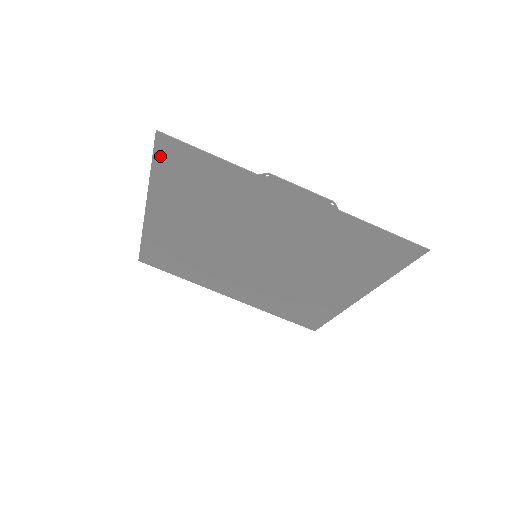
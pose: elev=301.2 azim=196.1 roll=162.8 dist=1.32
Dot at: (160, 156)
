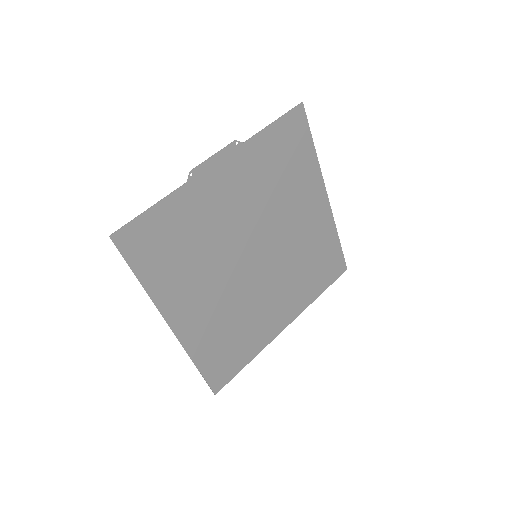
Dot at: (131, 256)
